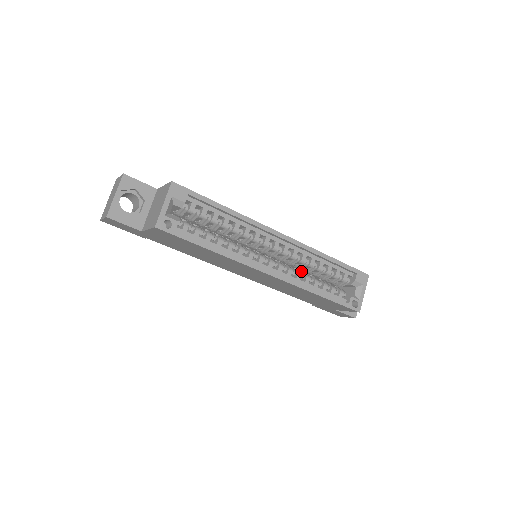
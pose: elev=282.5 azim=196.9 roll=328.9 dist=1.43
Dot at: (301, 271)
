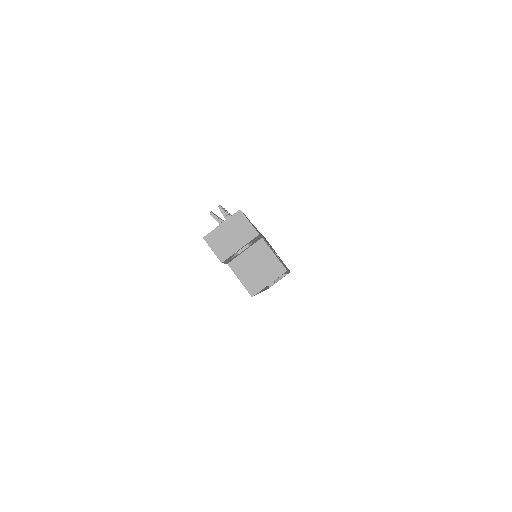
Dot at: occluded
